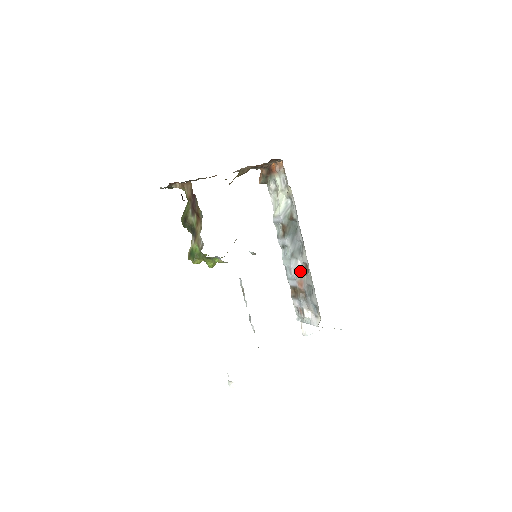
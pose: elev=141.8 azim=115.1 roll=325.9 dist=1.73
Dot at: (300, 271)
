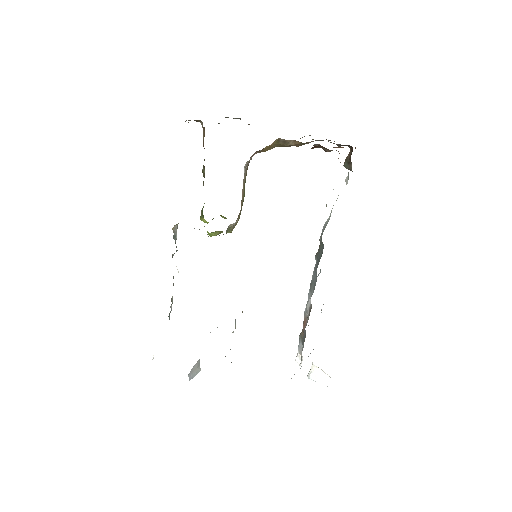
Dot at: (308, 309)
